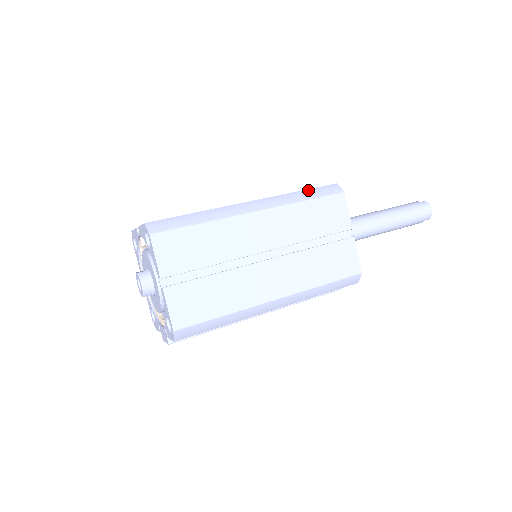
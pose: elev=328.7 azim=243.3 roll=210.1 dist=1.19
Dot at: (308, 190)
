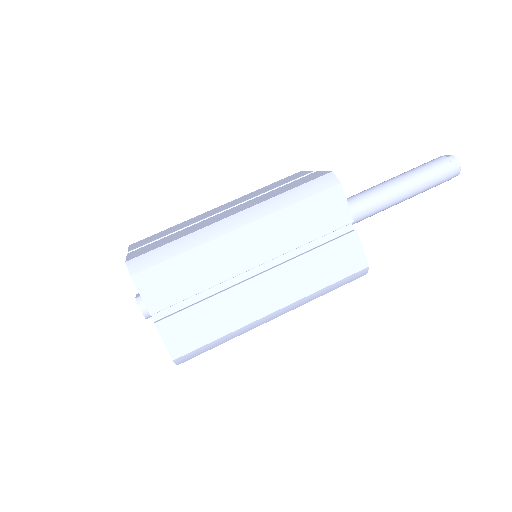
Dot at: (298, 187)
